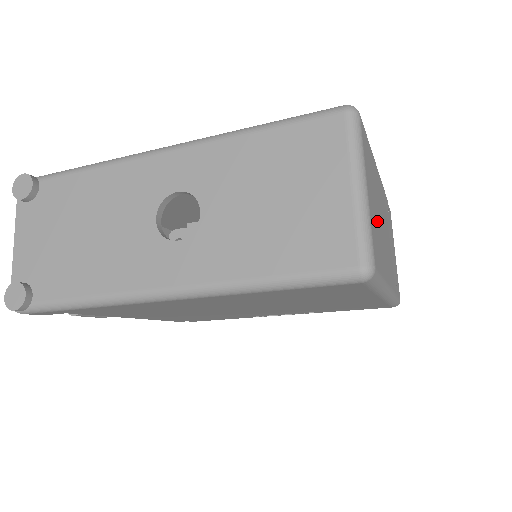
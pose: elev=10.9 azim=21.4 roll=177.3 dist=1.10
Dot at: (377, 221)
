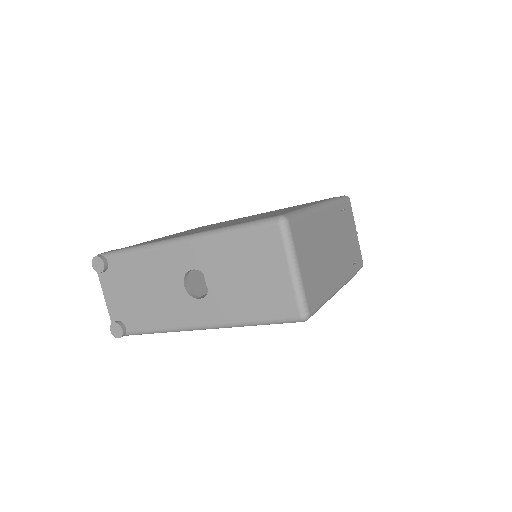
Dot at: (316, 267)
